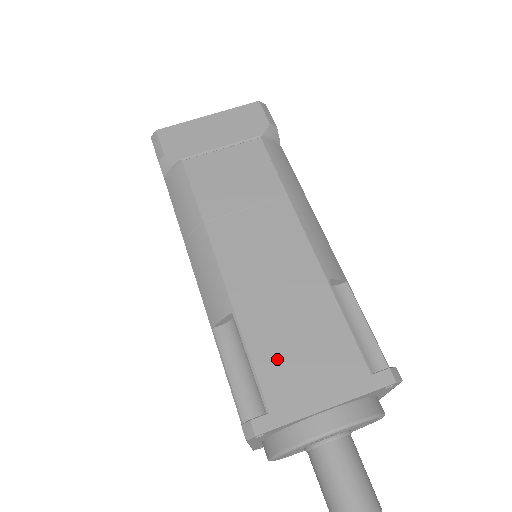
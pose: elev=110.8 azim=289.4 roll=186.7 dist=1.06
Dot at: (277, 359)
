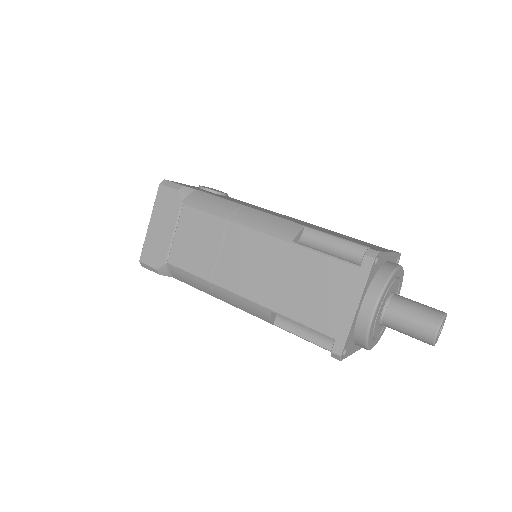
Dot at: (312, 310)
